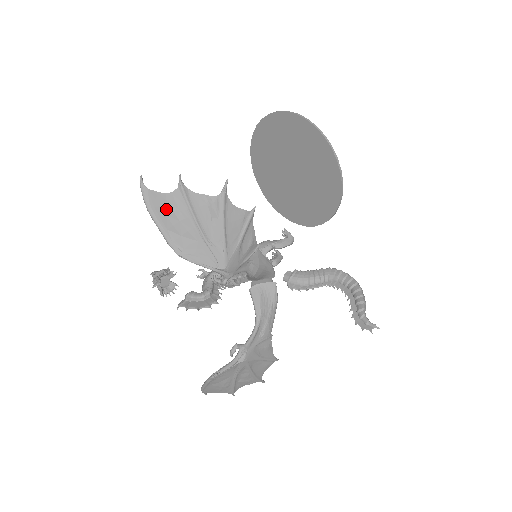
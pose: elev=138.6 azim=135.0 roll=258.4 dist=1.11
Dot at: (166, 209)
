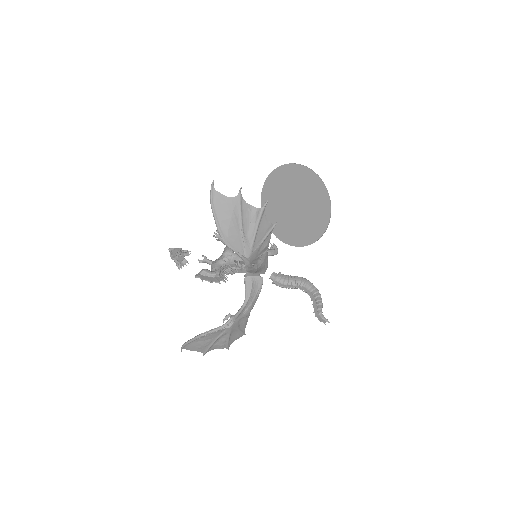
Dot at: (225, 207)
